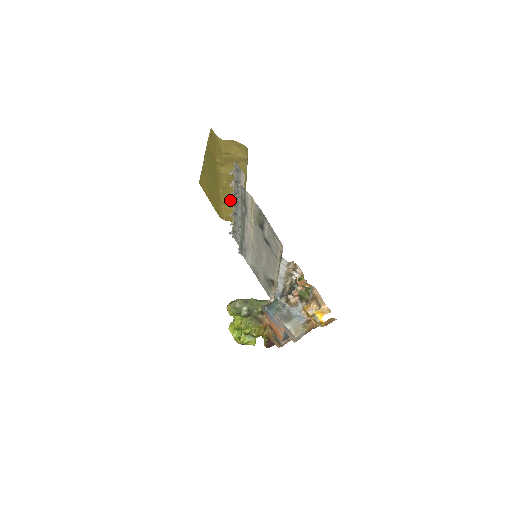
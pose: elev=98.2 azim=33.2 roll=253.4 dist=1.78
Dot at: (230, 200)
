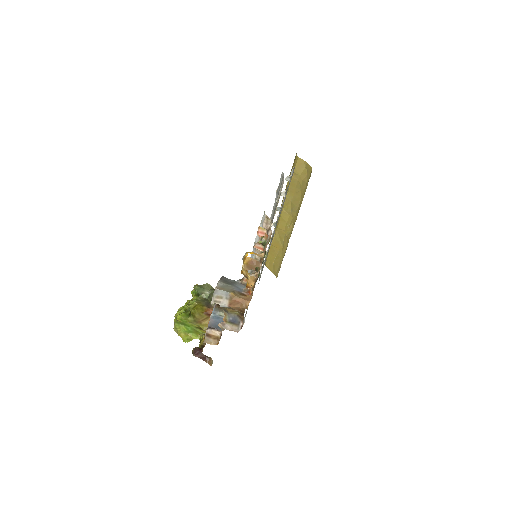
Dot at: (279, 238)
